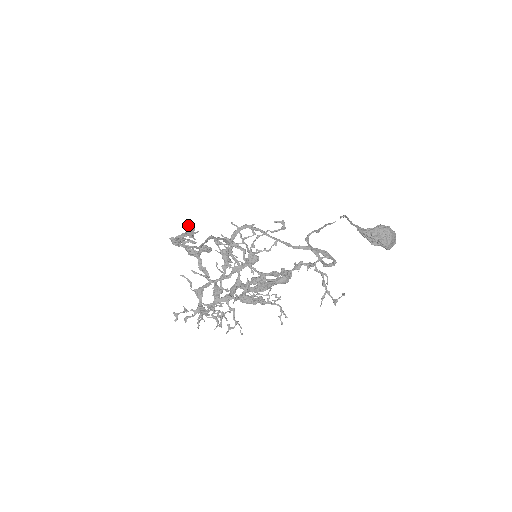
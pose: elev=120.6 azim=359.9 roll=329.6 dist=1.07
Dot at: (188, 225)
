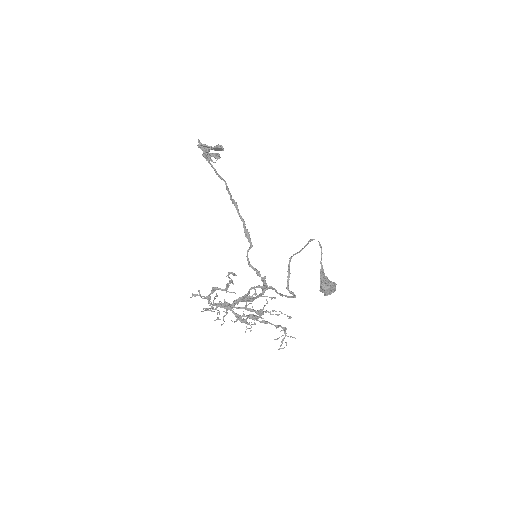
Dot at: (220, 145)
